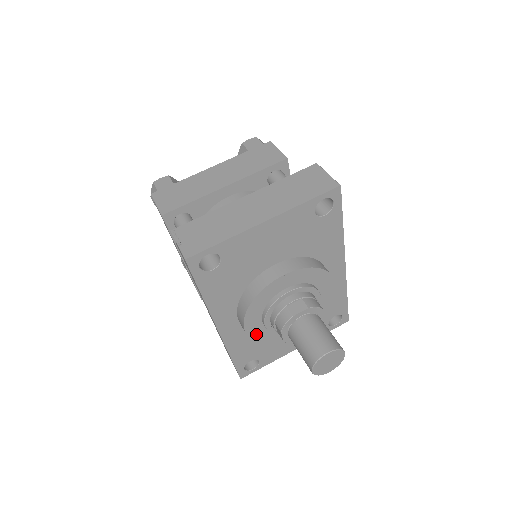
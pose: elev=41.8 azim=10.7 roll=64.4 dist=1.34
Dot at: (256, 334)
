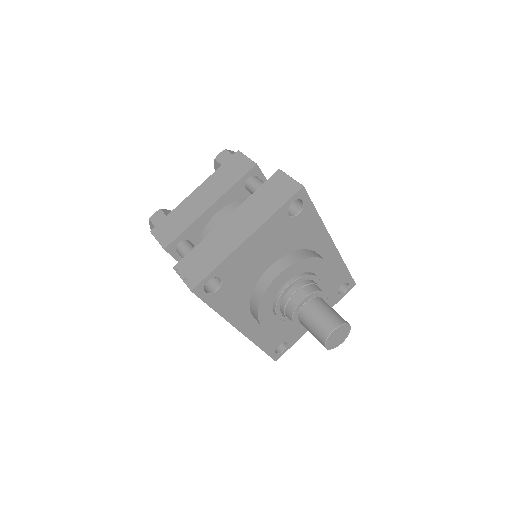
Dot at: (273, 326)
